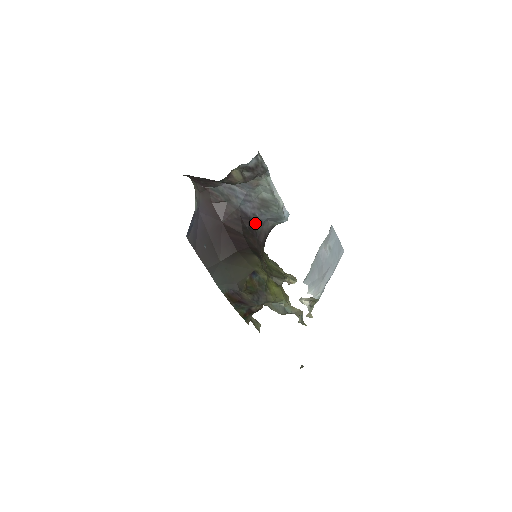
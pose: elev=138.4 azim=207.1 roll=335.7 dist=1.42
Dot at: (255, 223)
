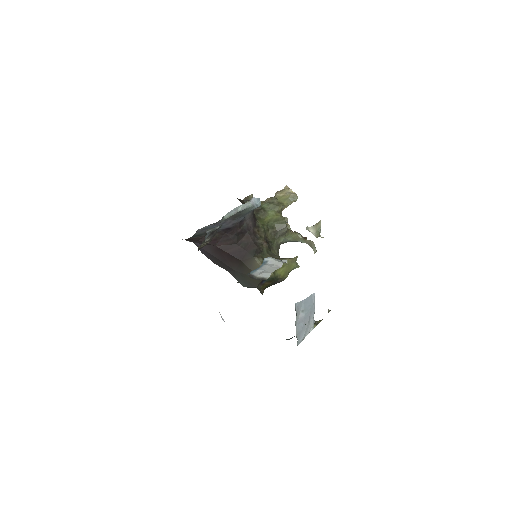
Dot at: (238, 226)
